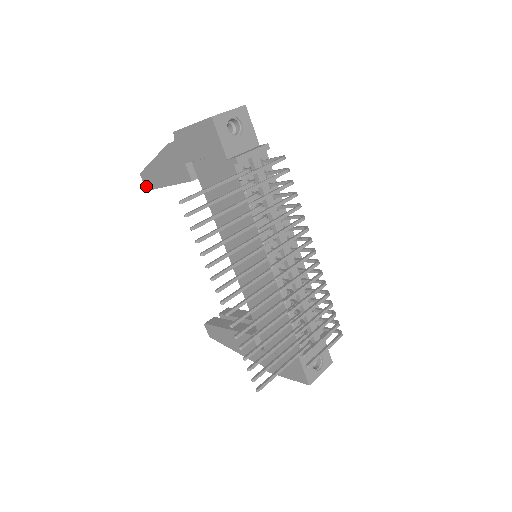
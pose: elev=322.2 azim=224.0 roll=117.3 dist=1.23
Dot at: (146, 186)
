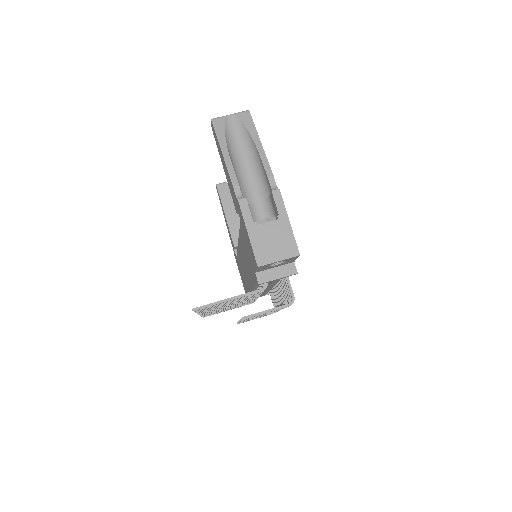
Dot at: (212, 128)
